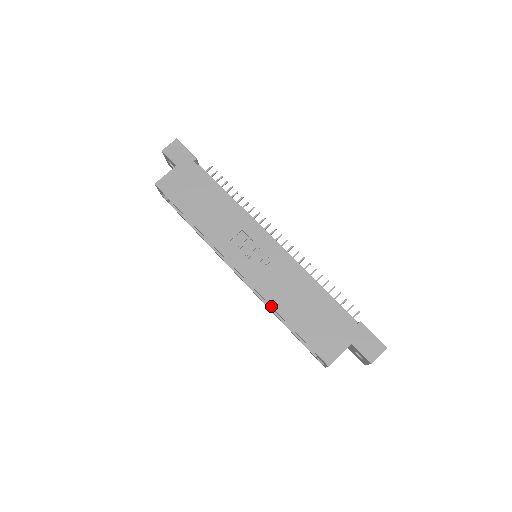
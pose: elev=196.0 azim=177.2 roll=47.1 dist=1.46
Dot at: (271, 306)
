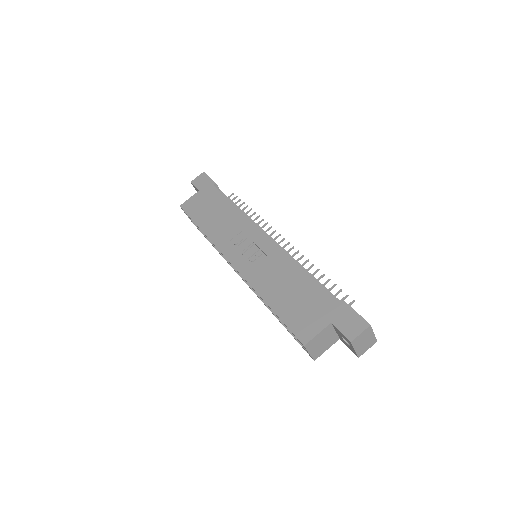
Dot at: (256, 292)
